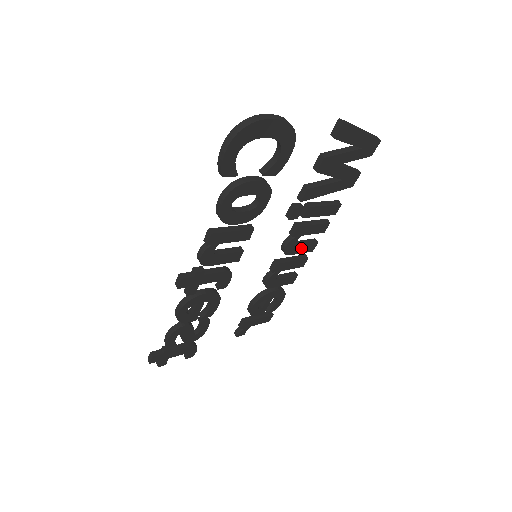
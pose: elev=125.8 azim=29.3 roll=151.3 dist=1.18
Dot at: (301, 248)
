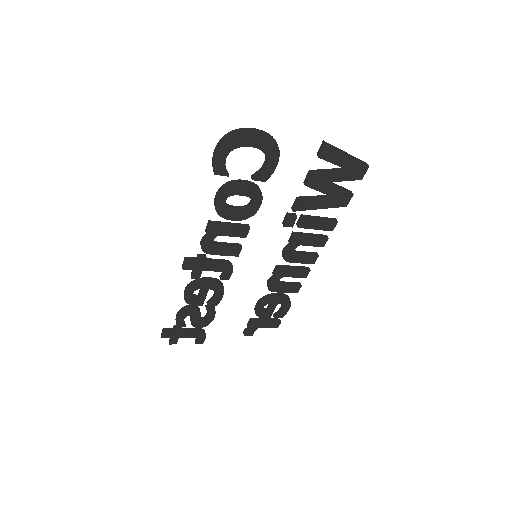
Dot at: (301, 258)
